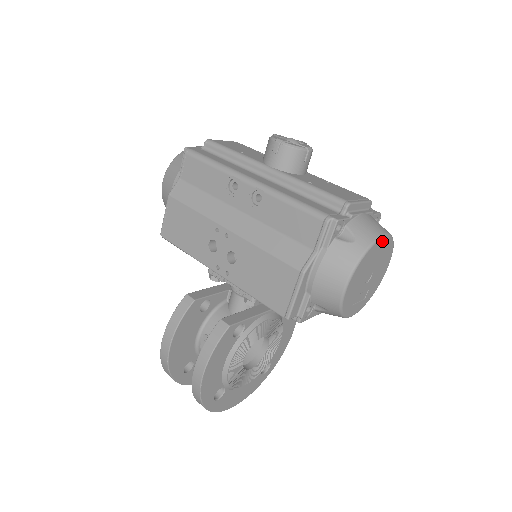
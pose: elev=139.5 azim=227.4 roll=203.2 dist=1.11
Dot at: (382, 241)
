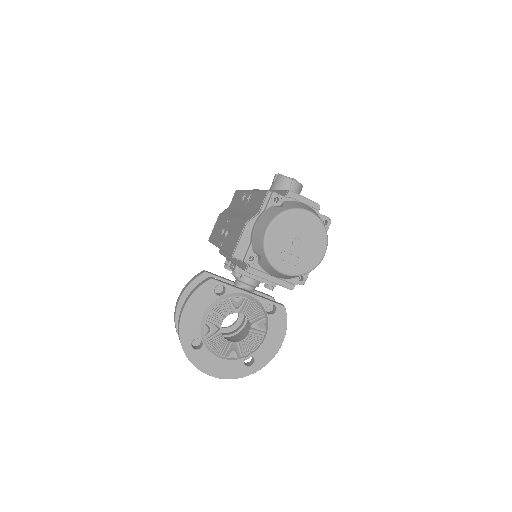
Dot at: (306, 214)
